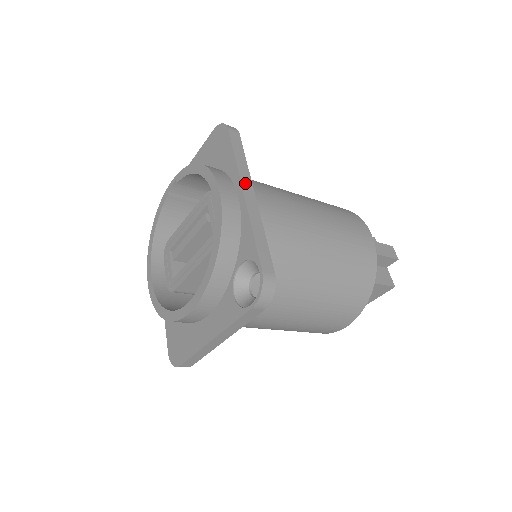
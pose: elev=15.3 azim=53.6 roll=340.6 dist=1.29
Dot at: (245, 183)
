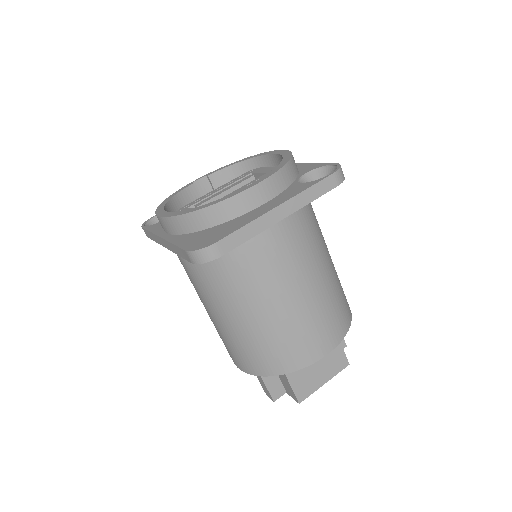
Dot at: occluded
